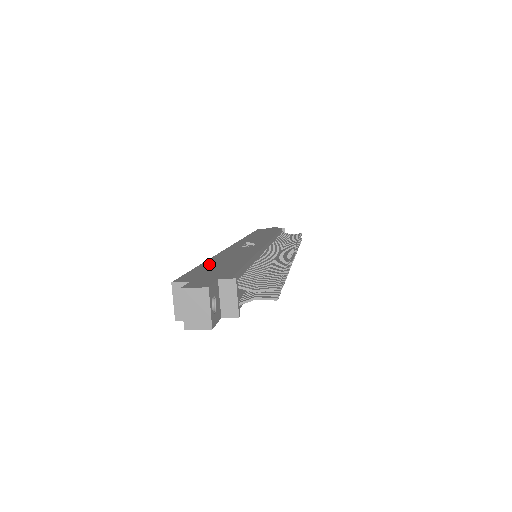
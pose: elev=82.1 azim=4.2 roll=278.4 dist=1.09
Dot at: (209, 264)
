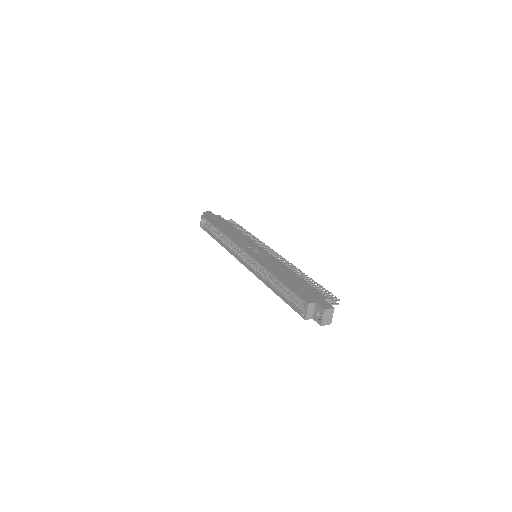
Dot at: (287, 281)
